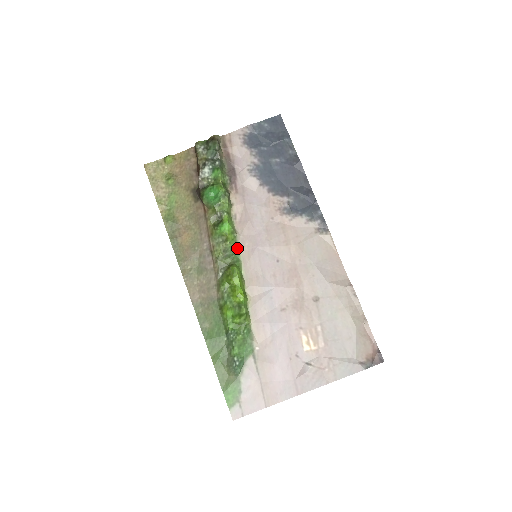
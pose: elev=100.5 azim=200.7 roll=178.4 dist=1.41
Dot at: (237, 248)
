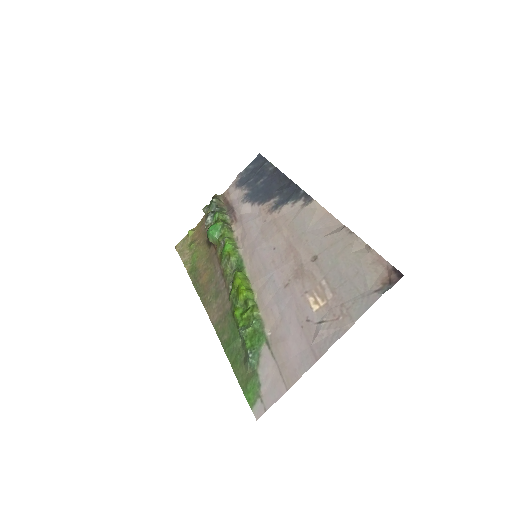
Dot at: (241, 259)
